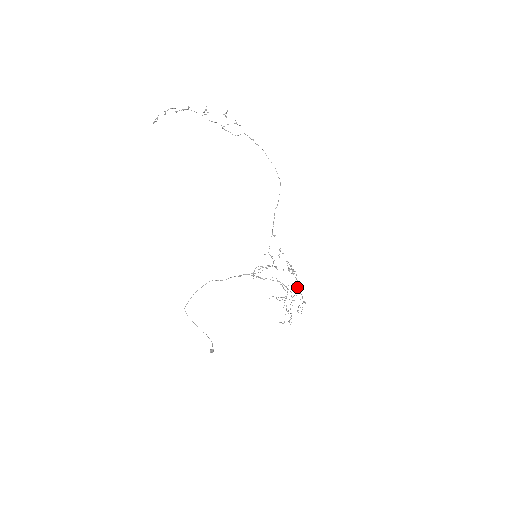
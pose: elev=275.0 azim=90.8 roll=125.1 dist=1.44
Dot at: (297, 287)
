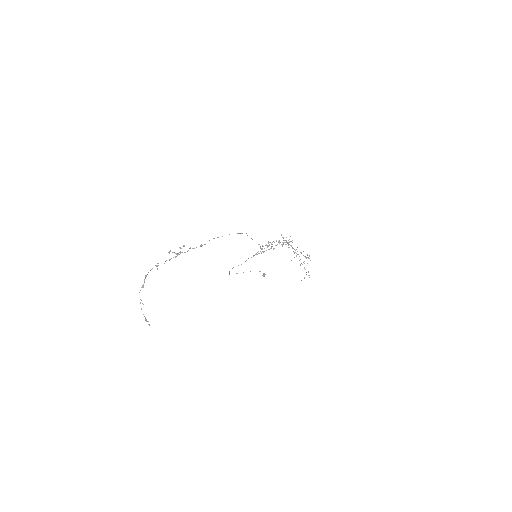
Dot at: occluded
